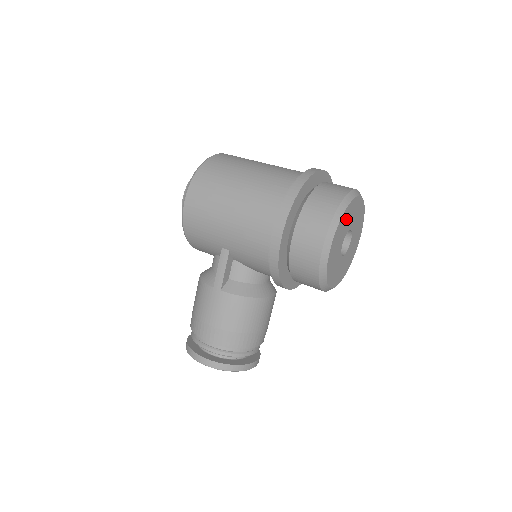
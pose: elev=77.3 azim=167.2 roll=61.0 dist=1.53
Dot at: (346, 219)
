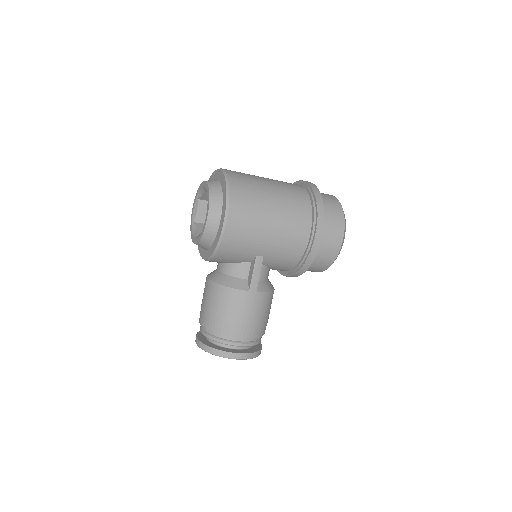
Dot at: occluded
